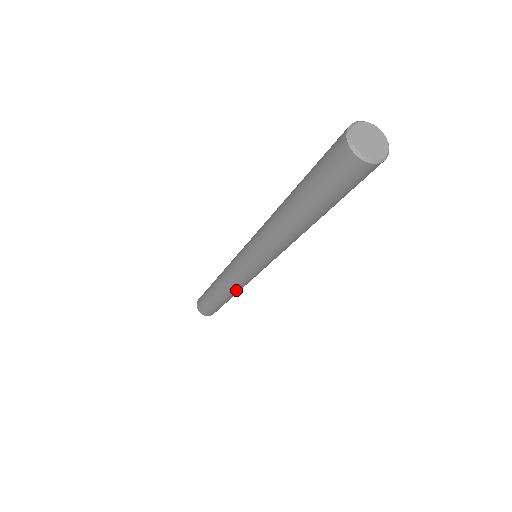
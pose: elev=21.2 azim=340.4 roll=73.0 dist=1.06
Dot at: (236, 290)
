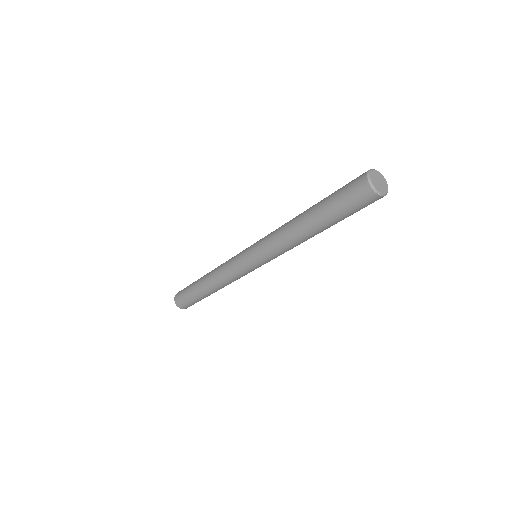
Dot at: occluded
